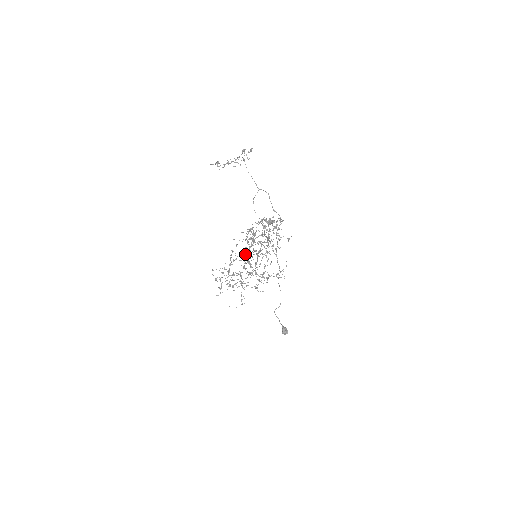
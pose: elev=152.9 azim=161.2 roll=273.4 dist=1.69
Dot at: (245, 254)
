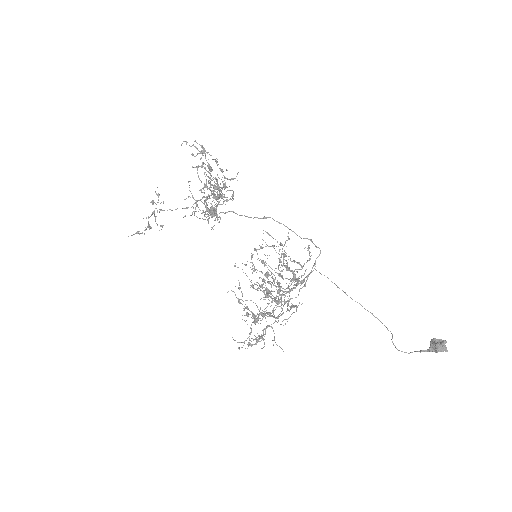
Dot at: occluded
